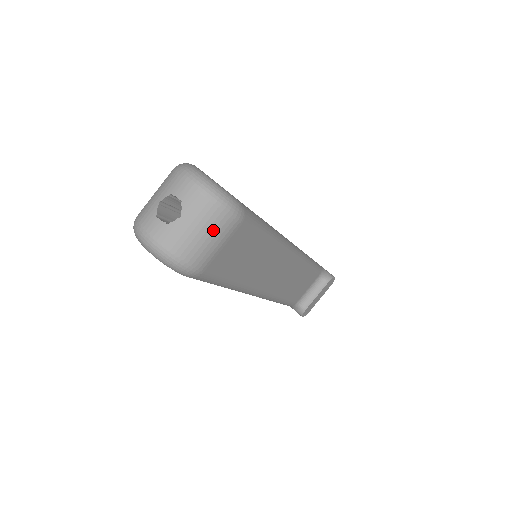
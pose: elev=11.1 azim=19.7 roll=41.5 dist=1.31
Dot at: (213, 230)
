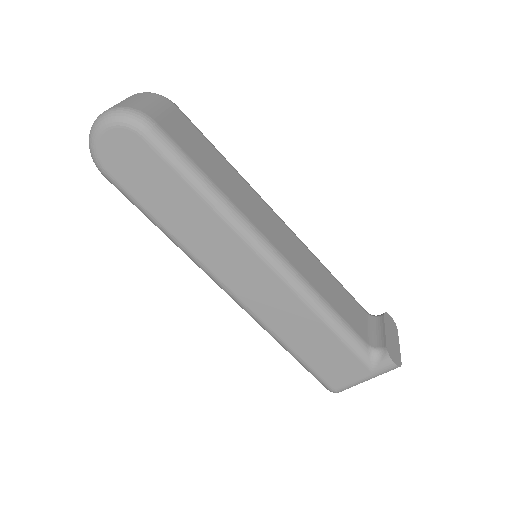
Dot at: (150, 99)
